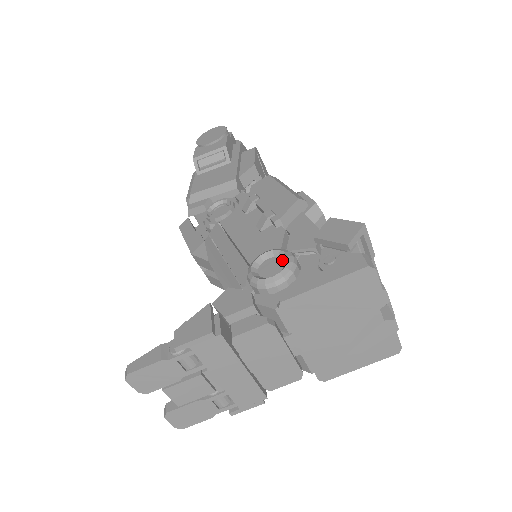
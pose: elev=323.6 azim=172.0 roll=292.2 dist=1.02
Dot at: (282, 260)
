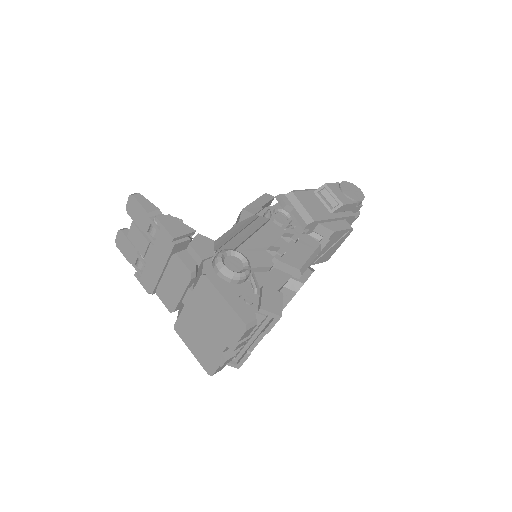
Dot at: (241, 269)
